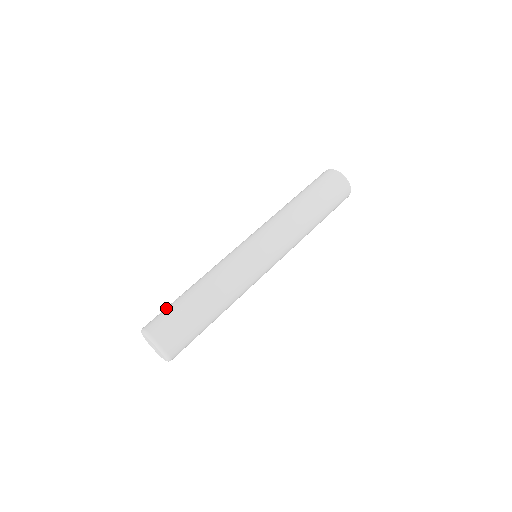
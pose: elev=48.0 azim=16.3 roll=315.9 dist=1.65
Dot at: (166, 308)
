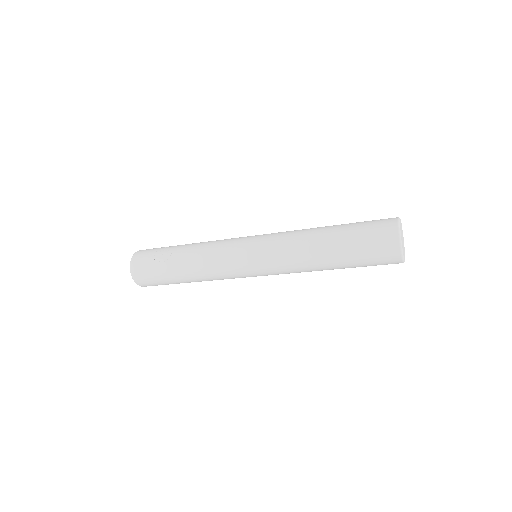
Dot at: (158, 249)
